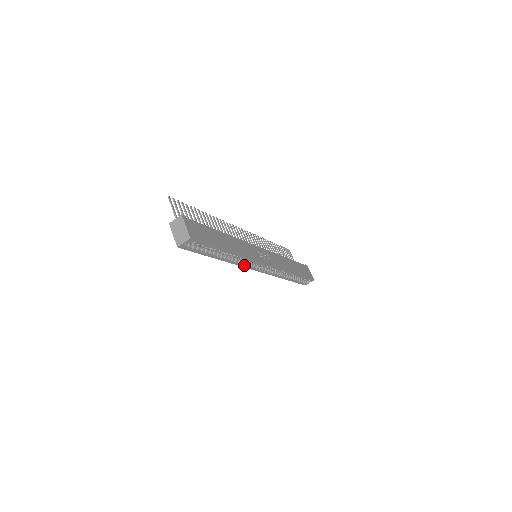
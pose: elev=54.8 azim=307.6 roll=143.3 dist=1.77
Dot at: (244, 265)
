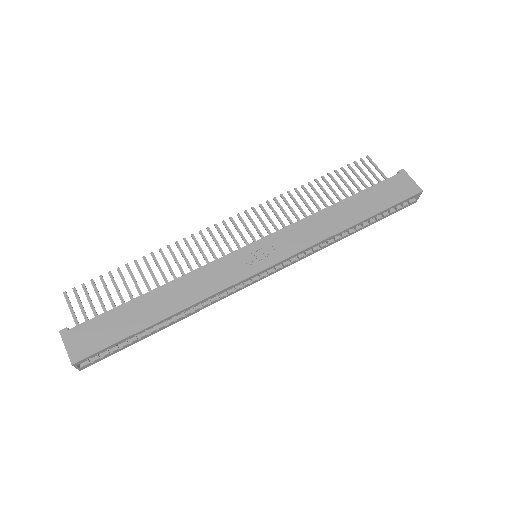
Dot at: (228, 294)
